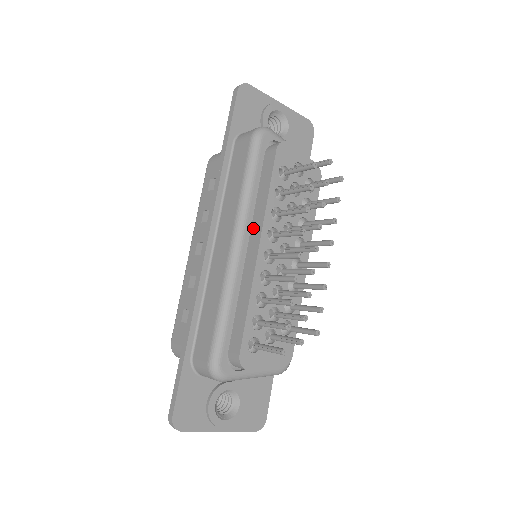
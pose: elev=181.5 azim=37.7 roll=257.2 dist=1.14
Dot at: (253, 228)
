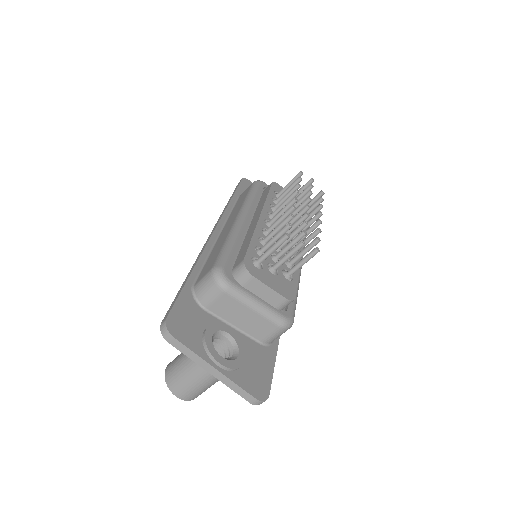
Dot at: (255, 215)
